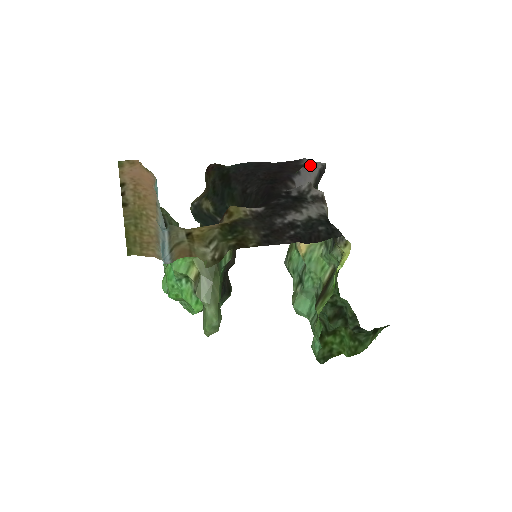
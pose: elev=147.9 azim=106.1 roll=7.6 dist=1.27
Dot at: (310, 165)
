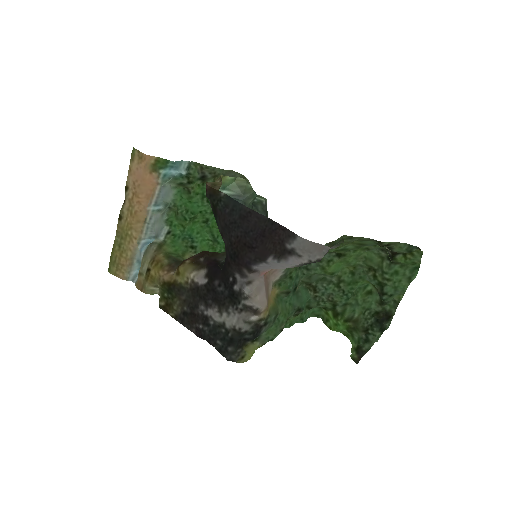
Dot at: (292, 255)
